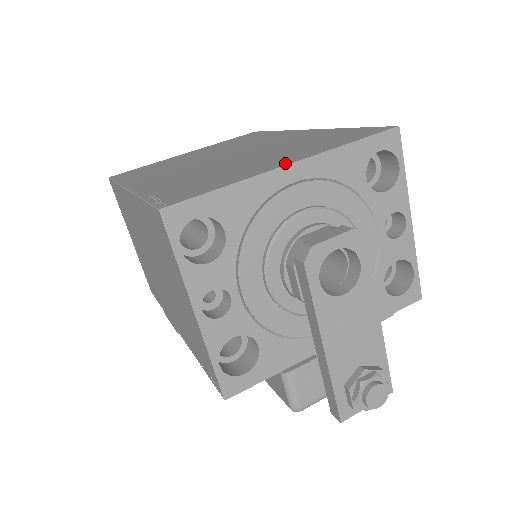
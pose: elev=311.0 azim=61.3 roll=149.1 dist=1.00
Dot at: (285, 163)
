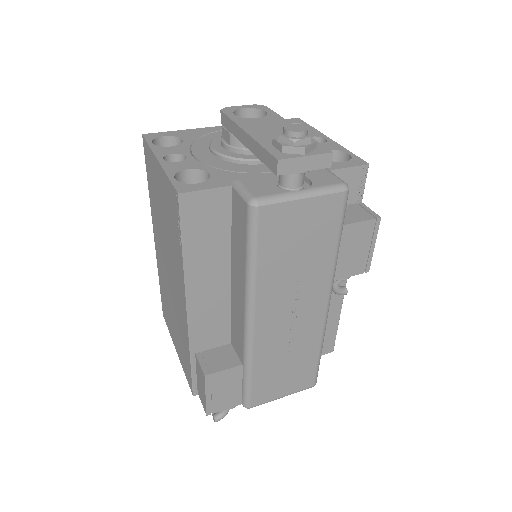
Dot at: occluded
